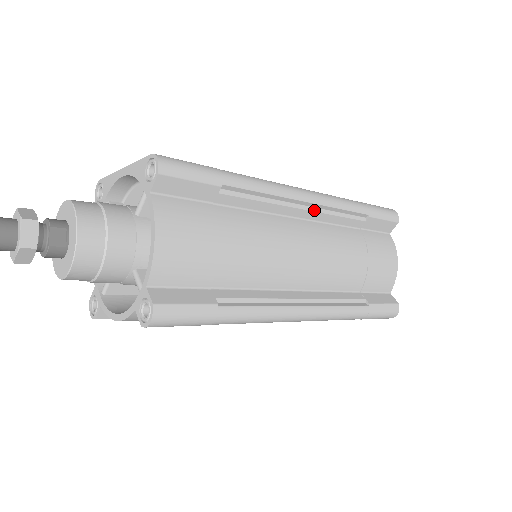
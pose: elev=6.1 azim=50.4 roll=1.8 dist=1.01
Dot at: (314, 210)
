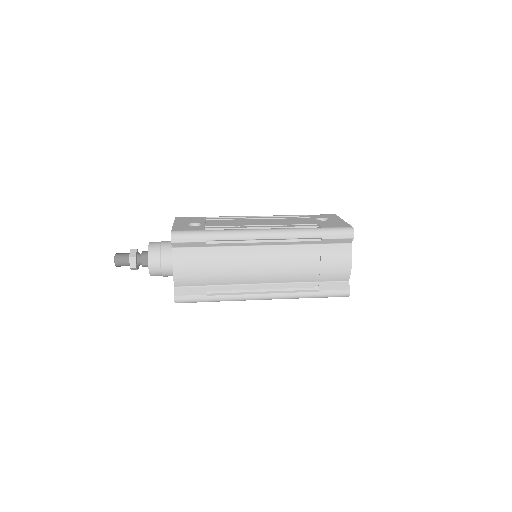
Dot at: (274, 241)
